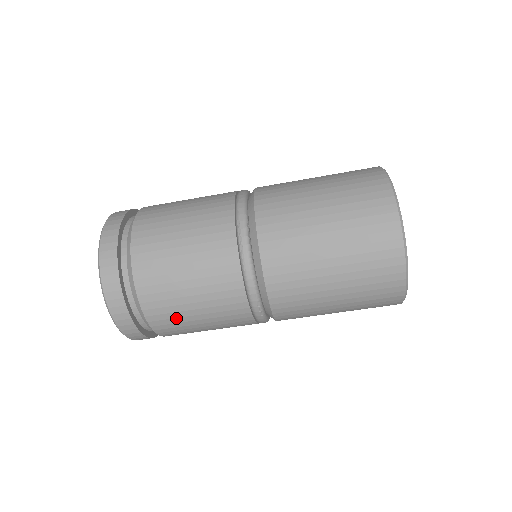
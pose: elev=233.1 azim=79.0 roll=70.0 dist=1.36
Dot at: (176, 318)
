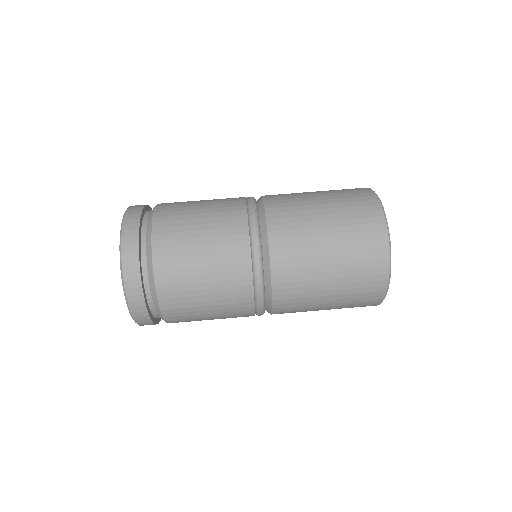
Dot at: (180, 208)
